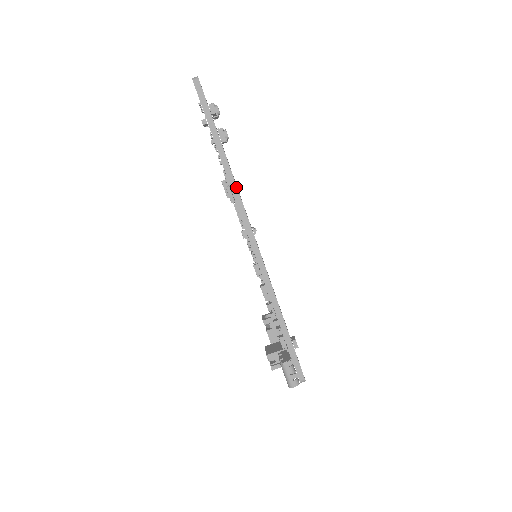
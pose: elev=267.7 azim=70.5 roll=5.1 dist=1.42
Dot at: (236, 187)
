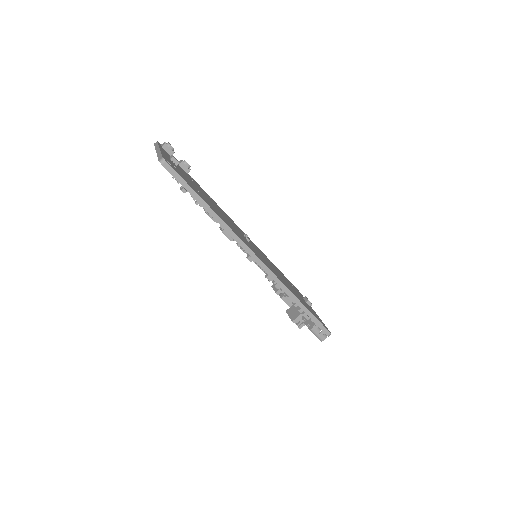
Dot at: (231, 230)
